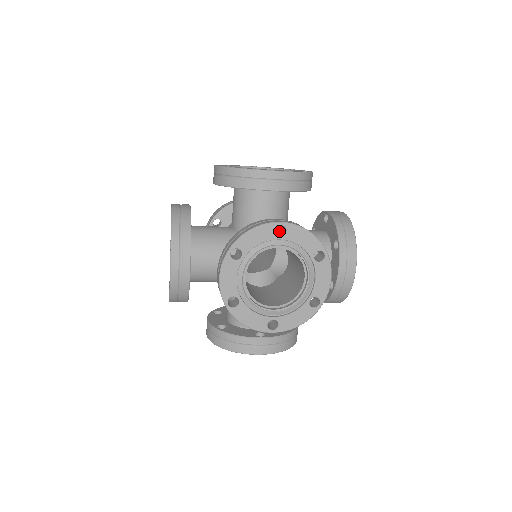
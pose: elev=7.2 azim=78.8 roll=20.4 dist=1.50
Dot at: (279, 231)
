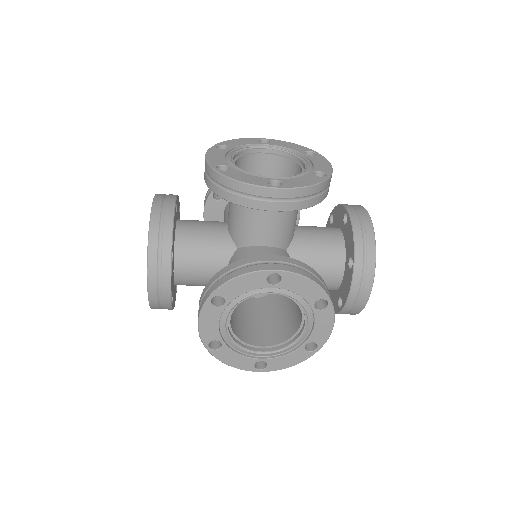
Dot at: occluded
